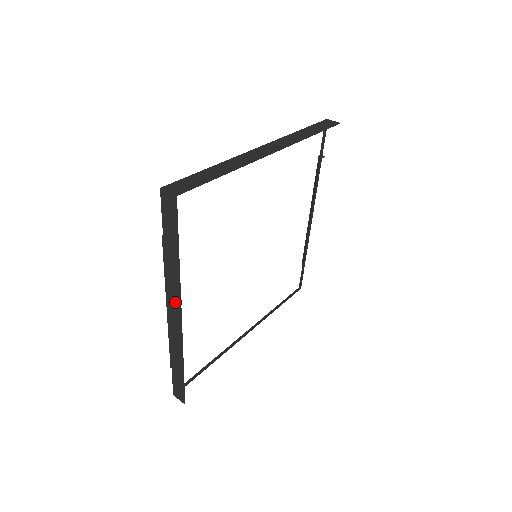
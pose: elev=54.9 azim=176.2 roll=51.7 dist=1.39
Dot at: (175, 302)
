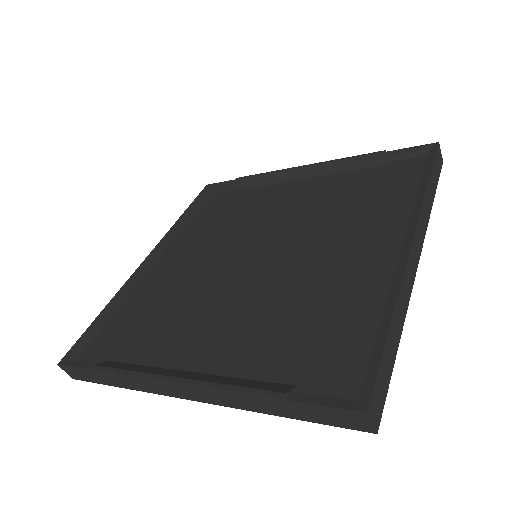
Dot at: (200, 396)
